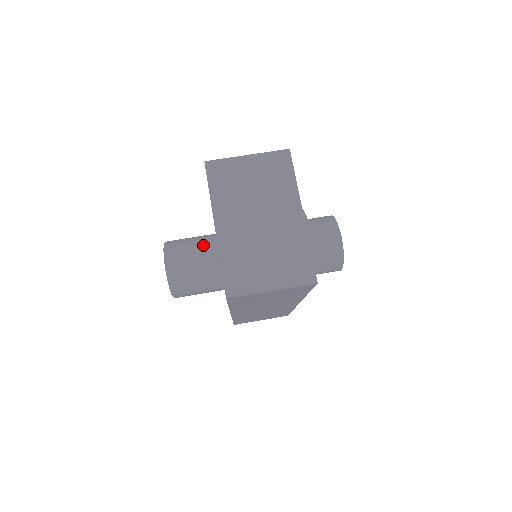
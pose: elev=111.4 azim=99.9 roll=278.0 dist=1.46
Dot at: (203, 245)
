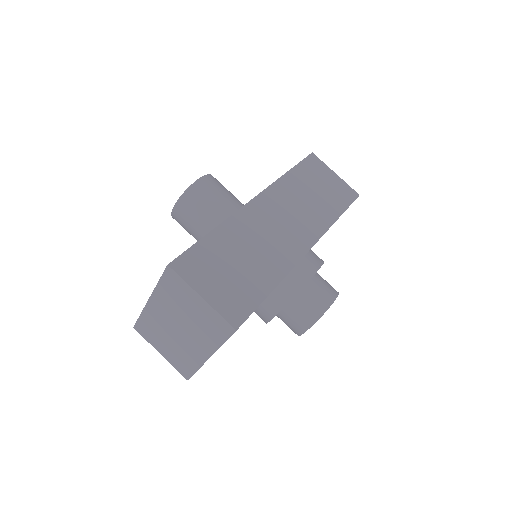
Dot at: (208, 226)
